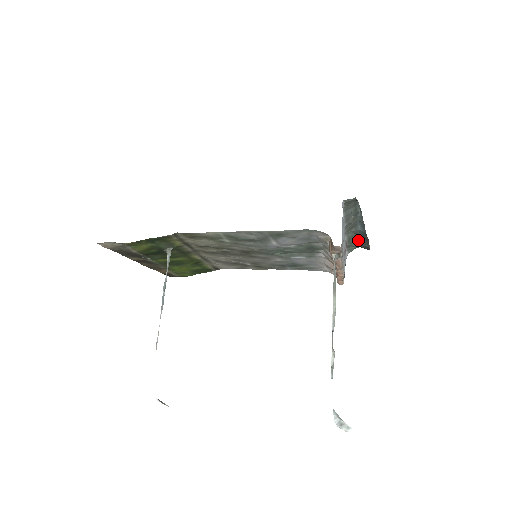
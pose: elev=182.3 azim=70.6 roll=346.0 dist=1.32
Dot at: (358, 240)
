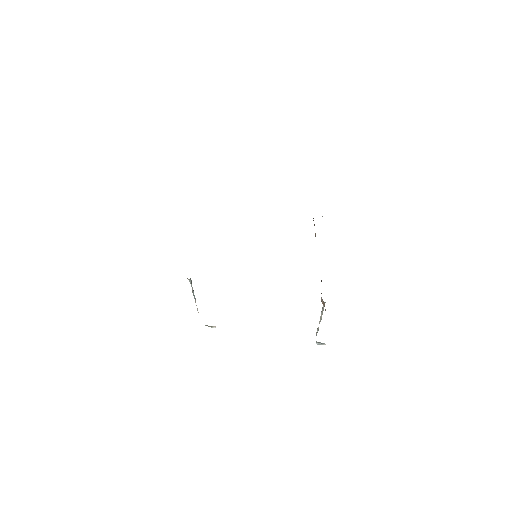
Dot at: occluded
